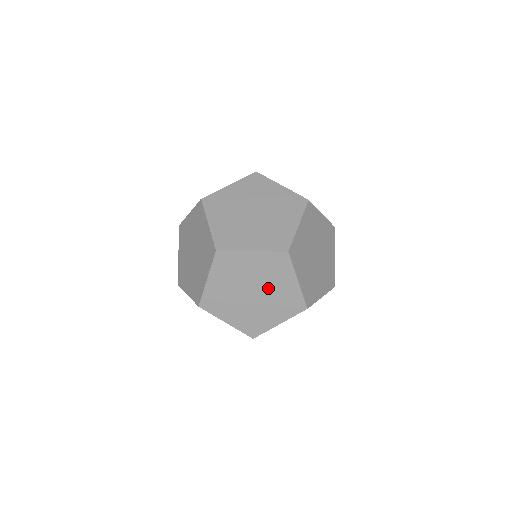
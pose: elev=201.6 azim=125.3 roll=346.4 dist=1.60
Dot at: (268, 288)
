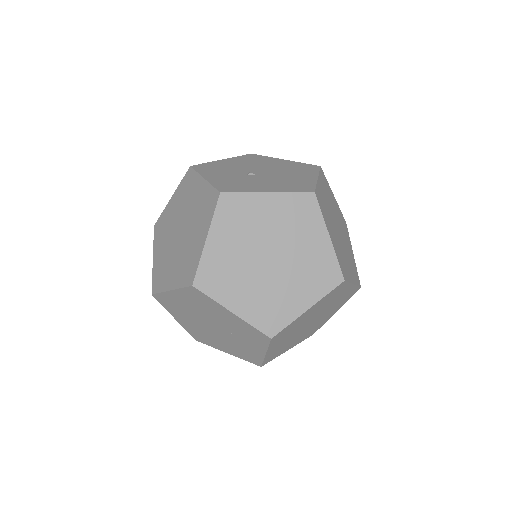
Dot at: (219, 321)
